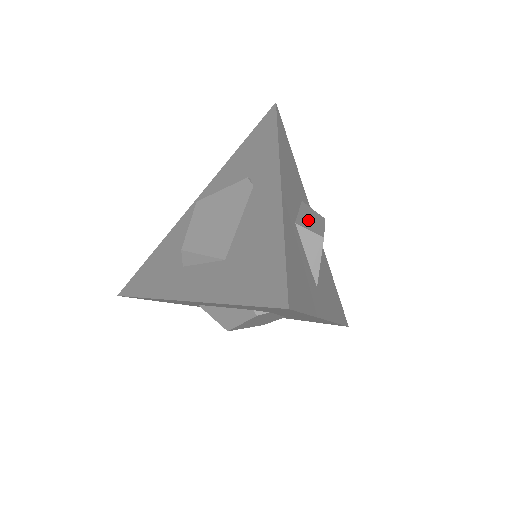
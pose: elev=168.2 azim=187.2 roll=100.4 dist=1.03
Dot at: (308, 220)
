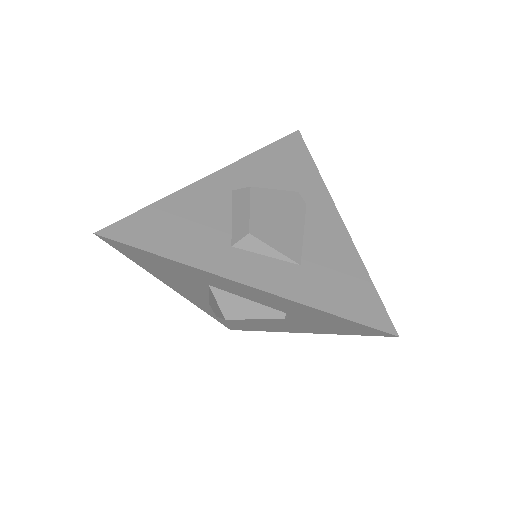
Dot at: occluded
